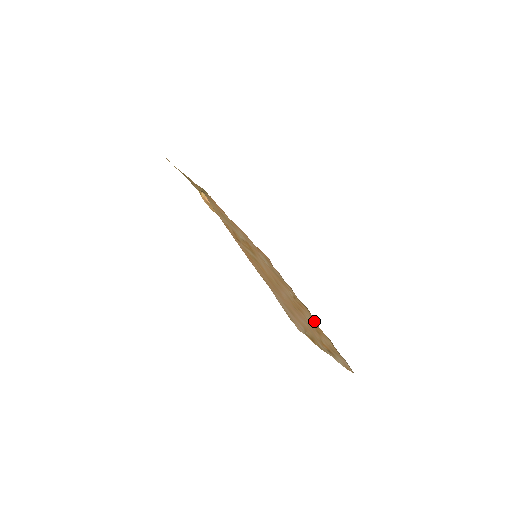
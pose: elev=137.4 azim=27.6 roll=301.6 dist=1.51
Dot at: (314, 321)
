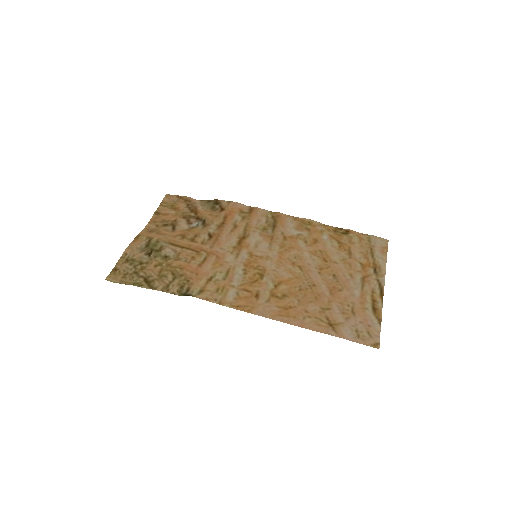
Dot at: (330, 235)
